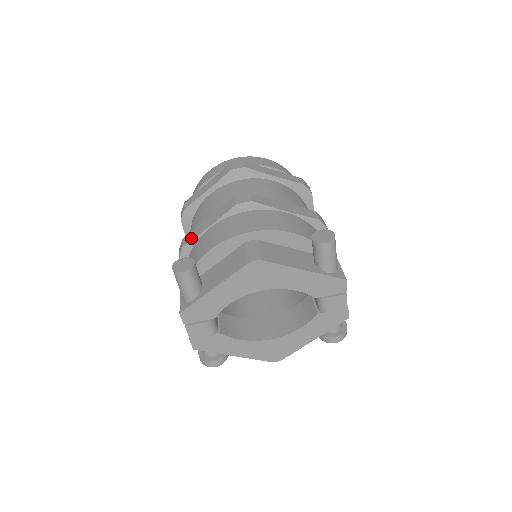
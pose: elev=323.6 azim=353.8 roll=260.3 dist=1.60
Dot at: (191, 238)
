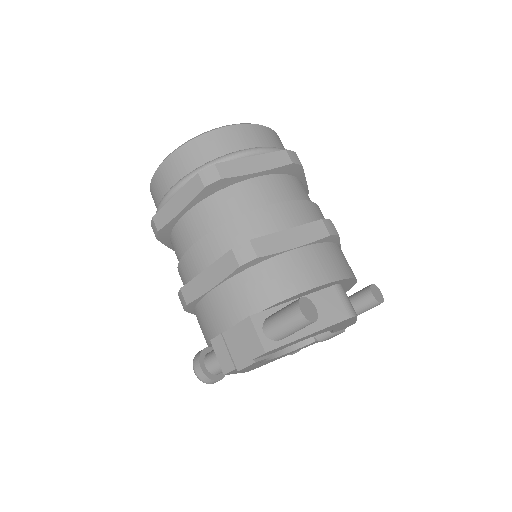
Dot at: (270, 250)
